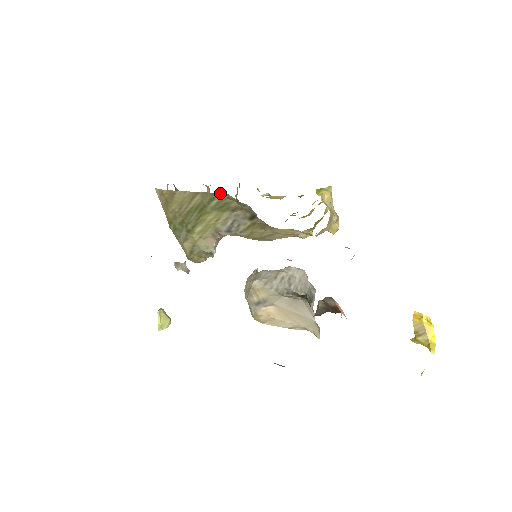
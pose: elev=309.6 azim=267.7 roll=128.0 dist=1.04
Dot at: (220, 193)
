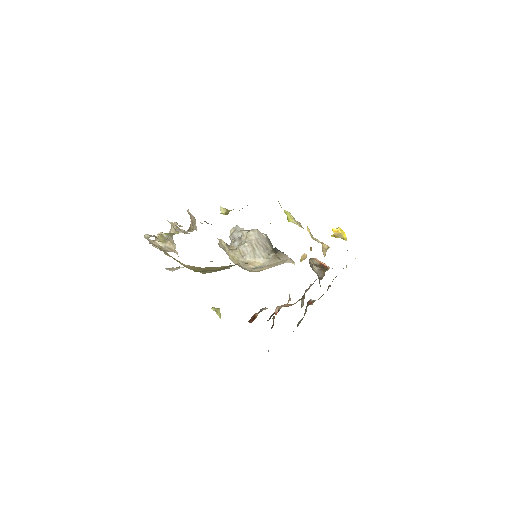
Dot at: occluded
